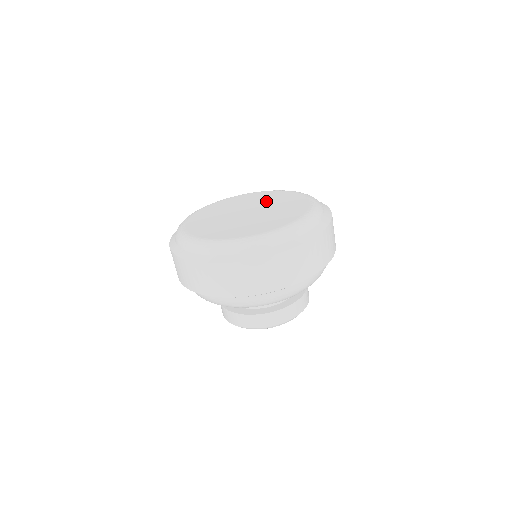
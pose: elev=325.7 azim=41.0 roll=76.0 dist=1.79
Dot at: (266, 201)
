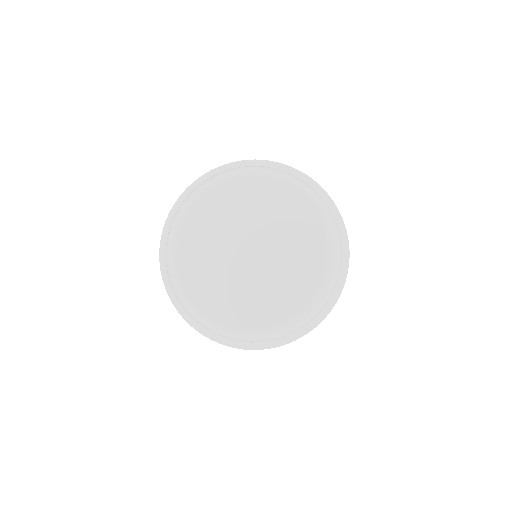
Dot at: (288, 256)
